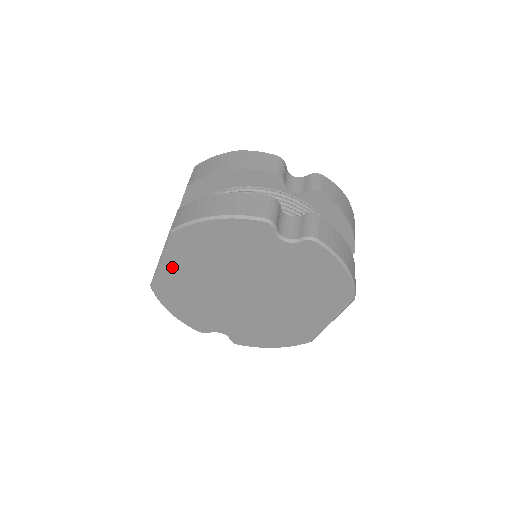
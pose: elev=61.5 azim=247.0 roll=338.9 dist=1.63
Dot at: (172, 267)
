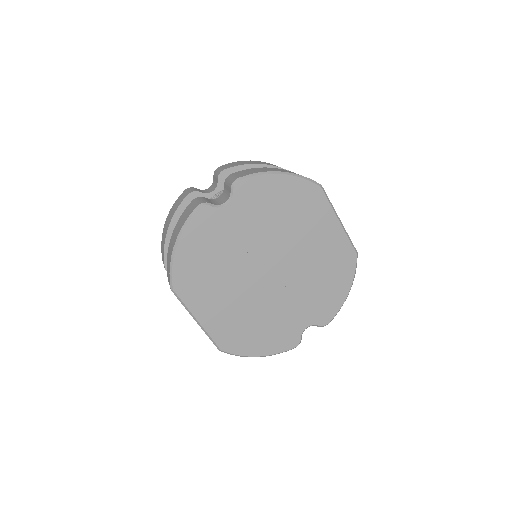
Dot at: (208, 315)
